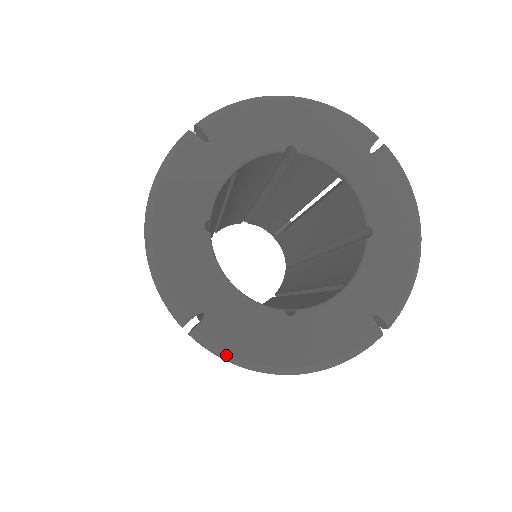
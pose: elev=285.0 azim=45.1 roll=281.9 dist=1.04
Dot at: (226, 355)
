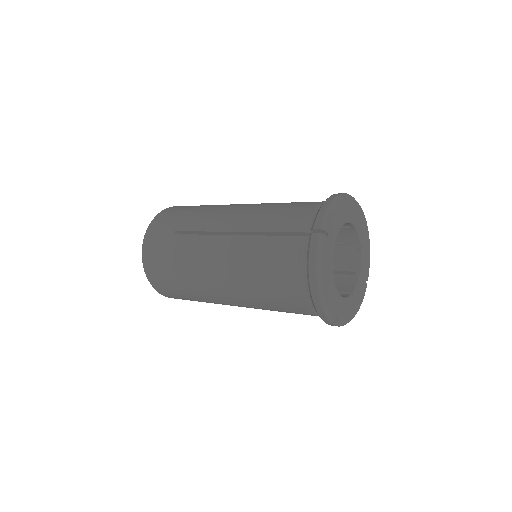
Dot at: (343, 324)
